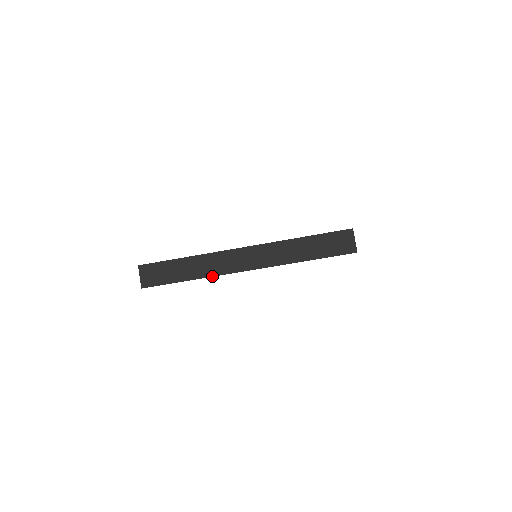
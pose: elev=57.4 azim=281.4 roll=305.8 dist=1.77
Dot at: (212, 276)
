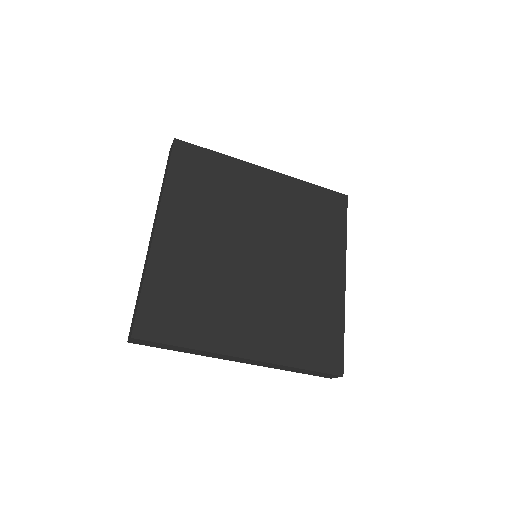
Dot at: occluded
